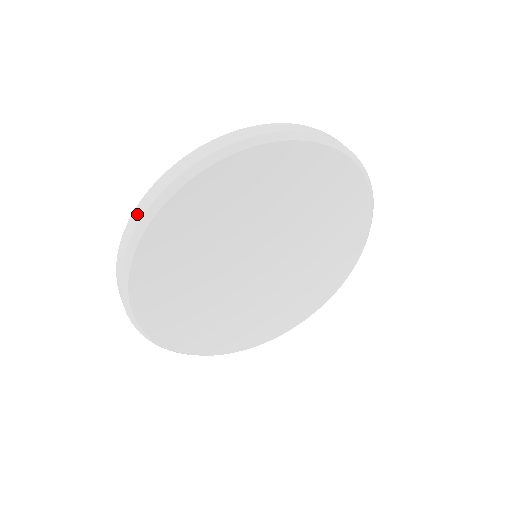
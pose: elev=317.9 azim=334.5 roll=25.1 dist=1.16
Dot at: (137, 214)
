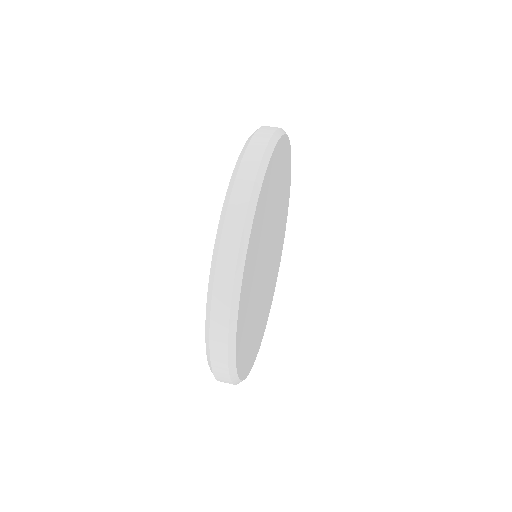
Dot at: (244, 182)
